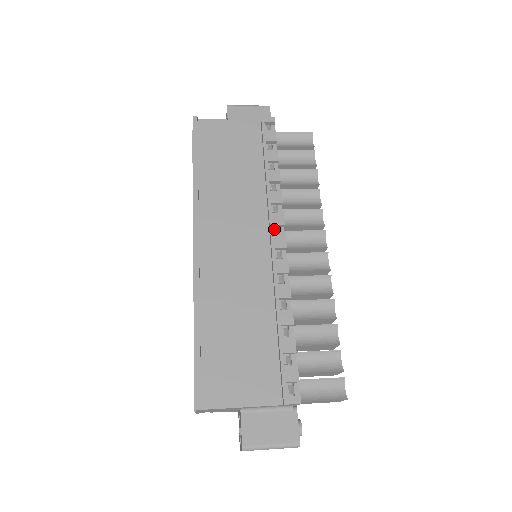
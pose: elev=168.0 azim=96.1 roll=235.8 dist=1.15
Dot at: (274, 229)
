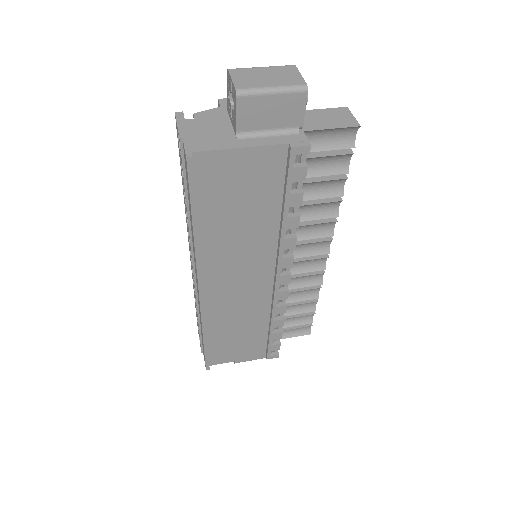
Dot at: (281, 269)
